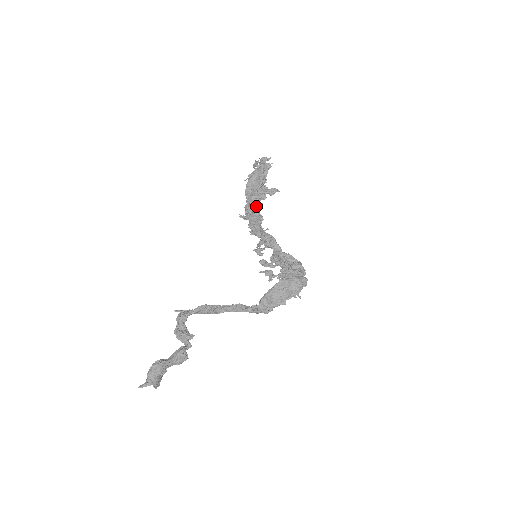
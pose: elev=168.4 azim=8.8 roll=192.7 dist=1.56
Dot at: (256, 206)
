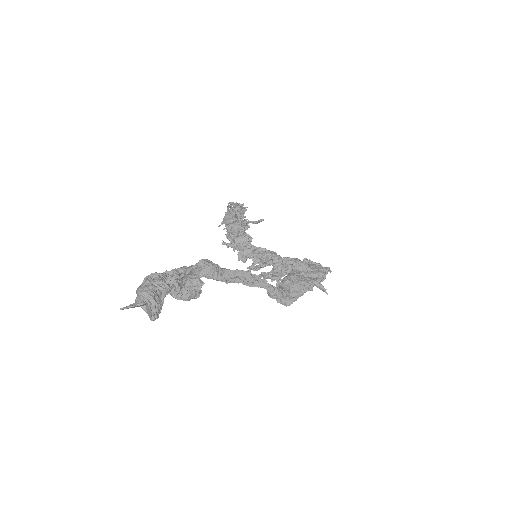
Dot at: (241, 227)
